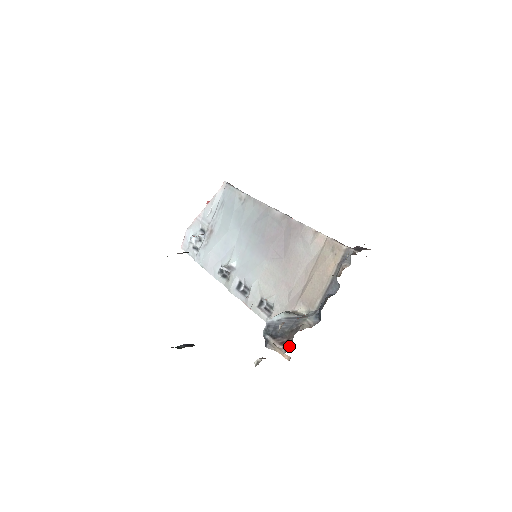
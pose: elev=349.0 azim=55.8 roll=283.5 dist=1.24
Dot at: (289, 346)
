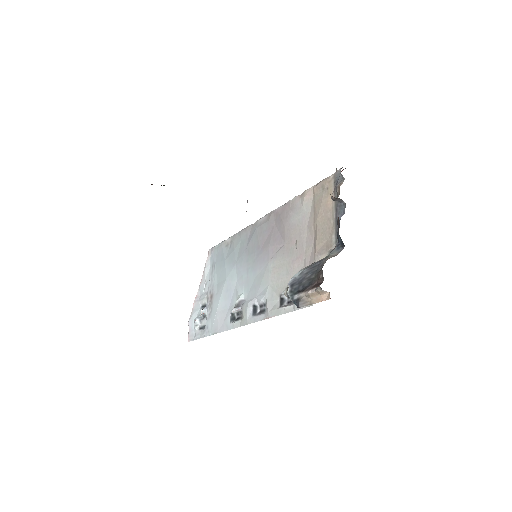
Dot at: (322, 282)
